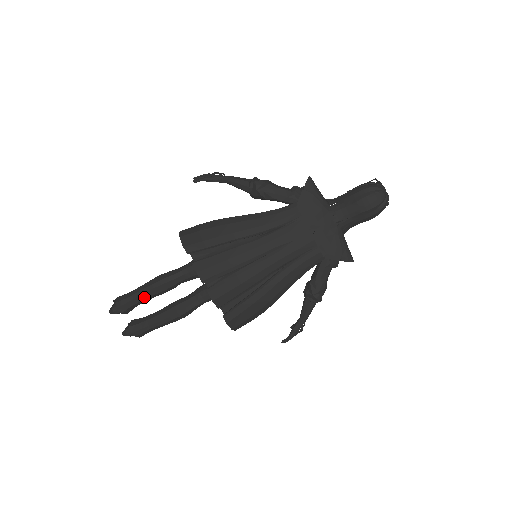
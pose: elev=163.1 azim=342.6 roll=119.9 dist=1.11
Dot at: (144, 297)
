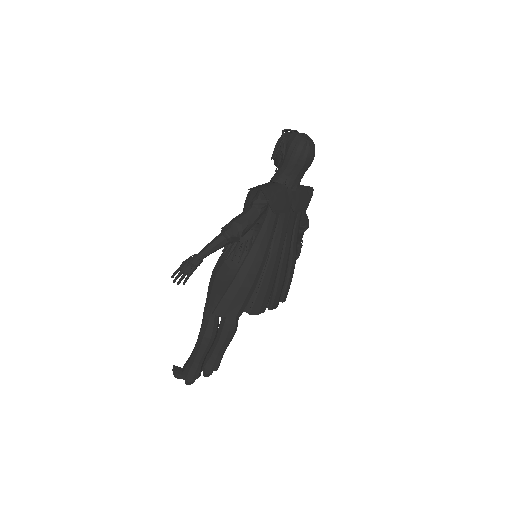
Dot at: occluded
